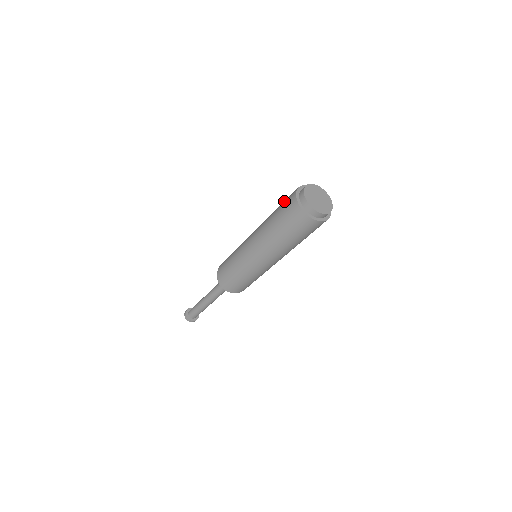
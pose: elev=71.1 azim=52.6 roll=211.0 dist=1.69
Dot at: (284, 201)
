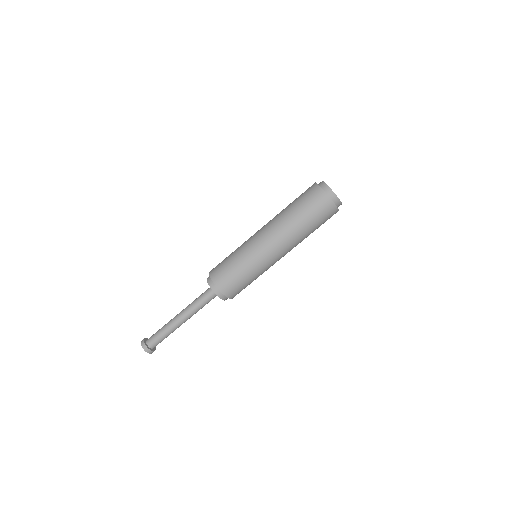
Dot at: occluded
